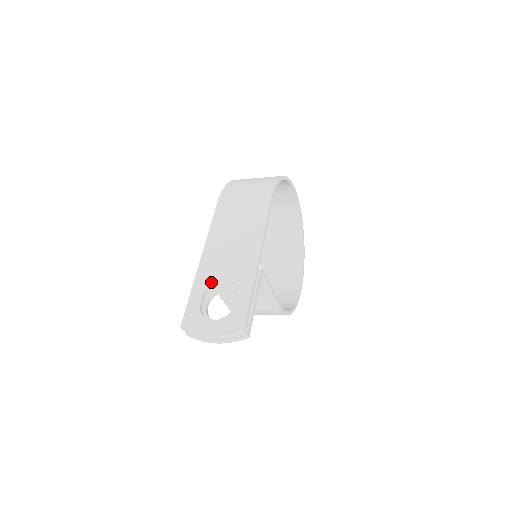
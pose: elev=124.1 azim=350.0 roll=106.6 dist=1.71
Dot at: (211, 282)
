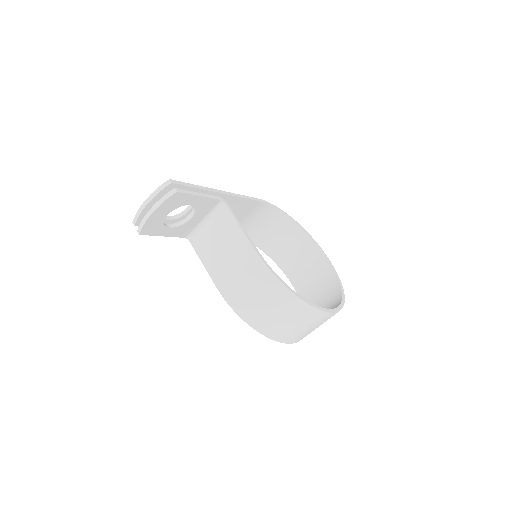
Dot at: (178, 214)
